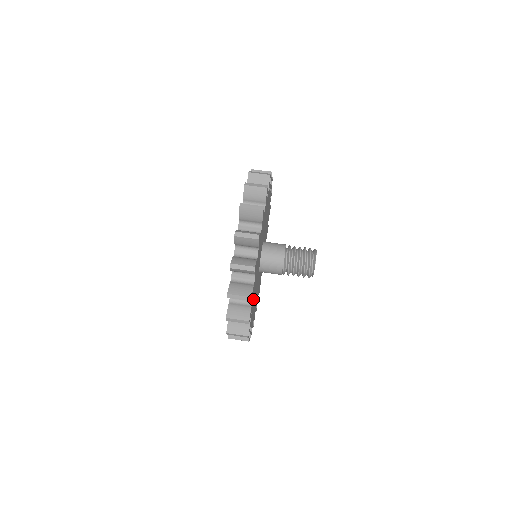
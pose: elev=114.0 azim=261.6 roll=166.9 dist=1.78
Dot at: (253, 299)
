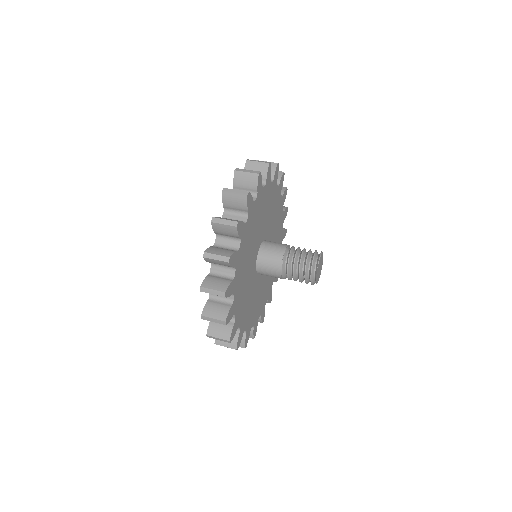
Dot at: (238, 299)
